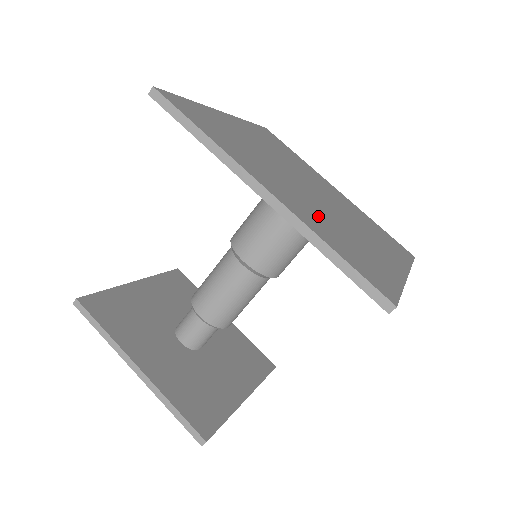
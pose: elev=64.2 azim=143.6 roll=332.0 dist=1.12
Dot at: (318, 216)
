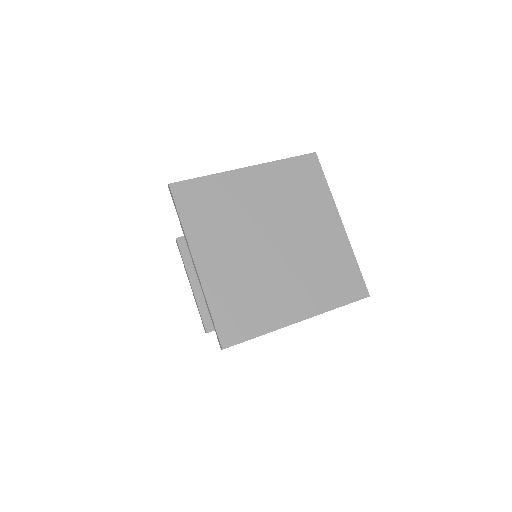
Dot at: (235, 278)
